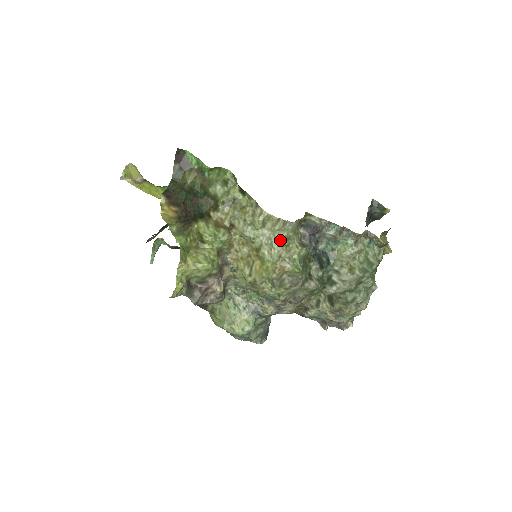
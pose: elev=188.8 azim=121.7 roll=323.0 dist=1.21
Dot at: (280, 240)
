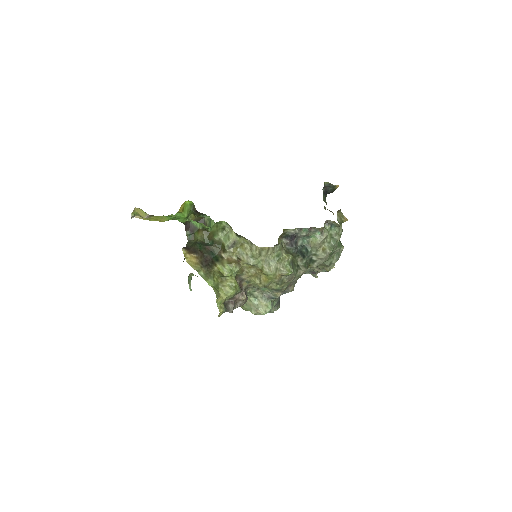
Dot at: (273, 259)
